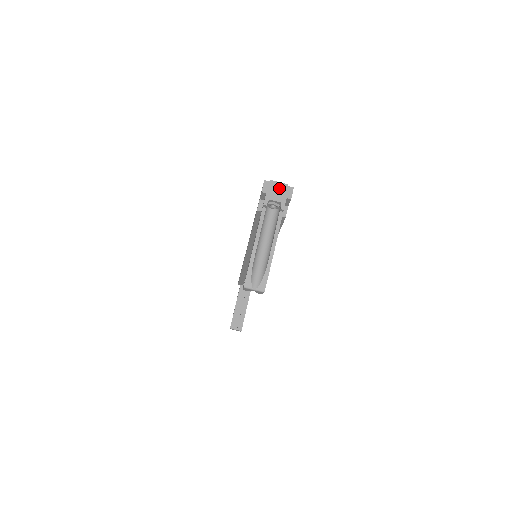
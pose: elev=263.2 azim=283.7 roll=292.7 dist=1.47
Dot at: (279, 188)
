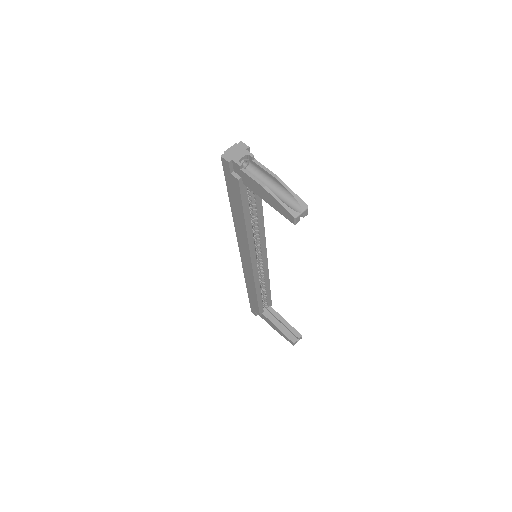
Dot at: (234, 150)
